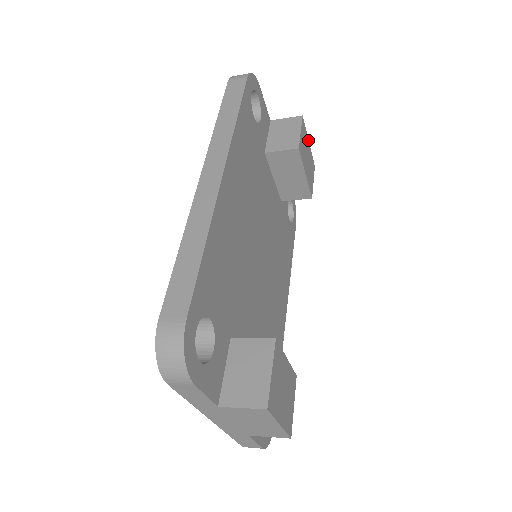
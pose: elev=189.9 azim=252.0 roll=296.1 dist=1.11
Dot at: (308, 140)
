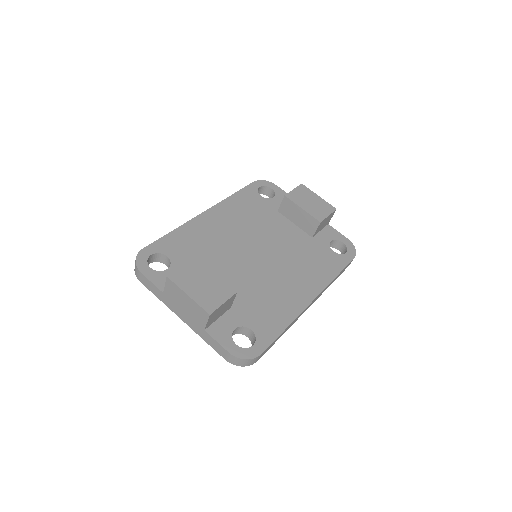
Dot at: (317, 195)
